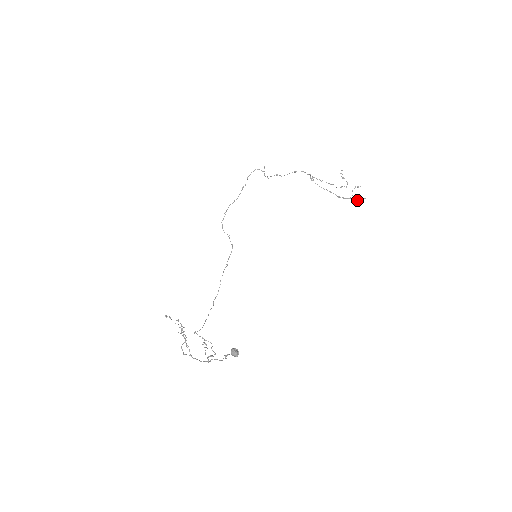
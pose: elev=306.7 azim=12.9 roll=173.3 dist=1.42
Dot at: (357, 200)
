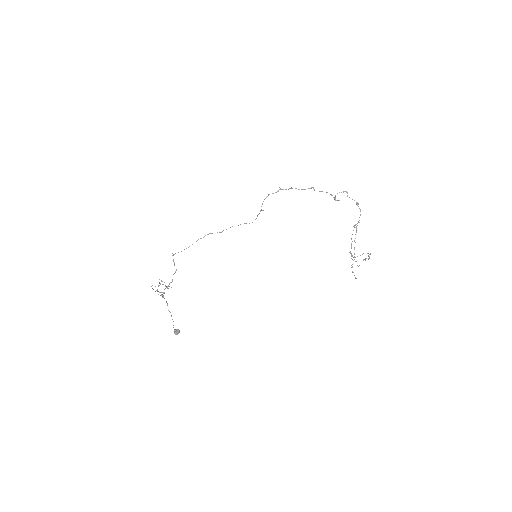
Dot at: (352, 272)
